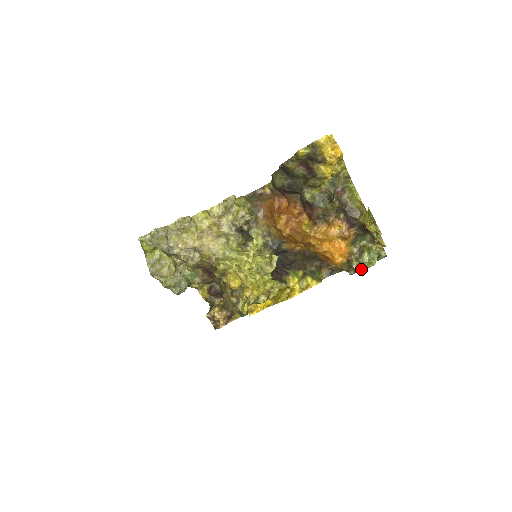
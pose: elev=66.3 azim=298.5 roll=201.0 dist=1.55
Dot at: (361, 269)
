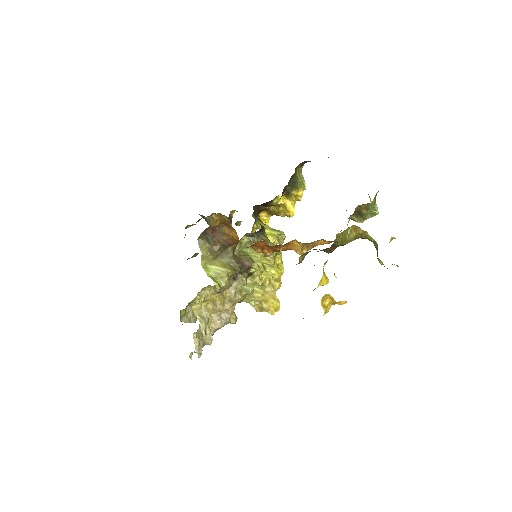
Dot at: occluded
